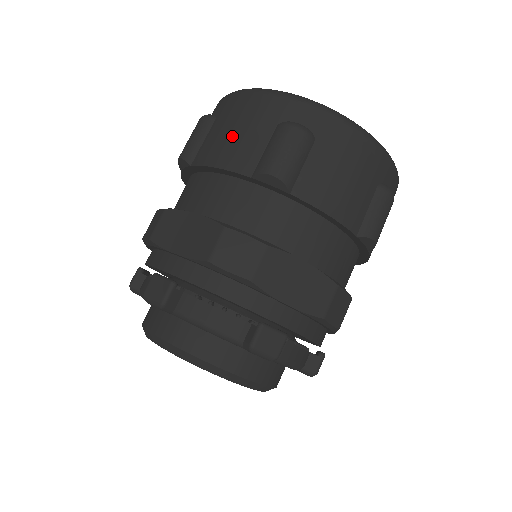
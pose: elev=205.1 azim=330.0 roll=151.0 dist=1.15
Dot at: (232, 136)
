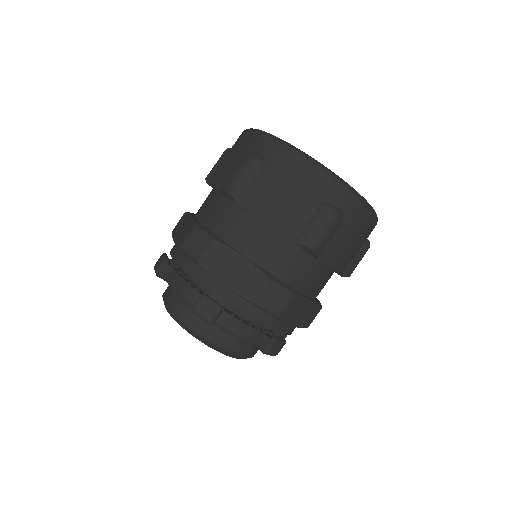
Dot at: (224, 163)
